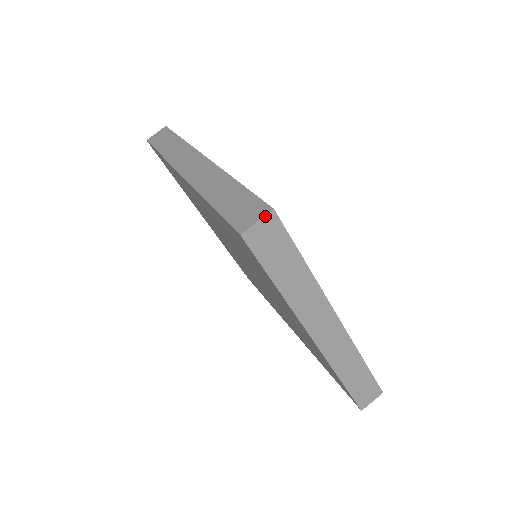
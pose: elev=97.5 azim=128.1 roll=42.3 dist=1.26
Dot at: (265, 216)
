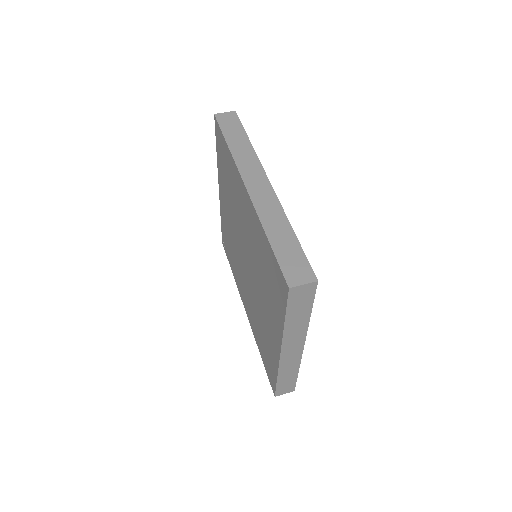
Dot at: (310, 283)
